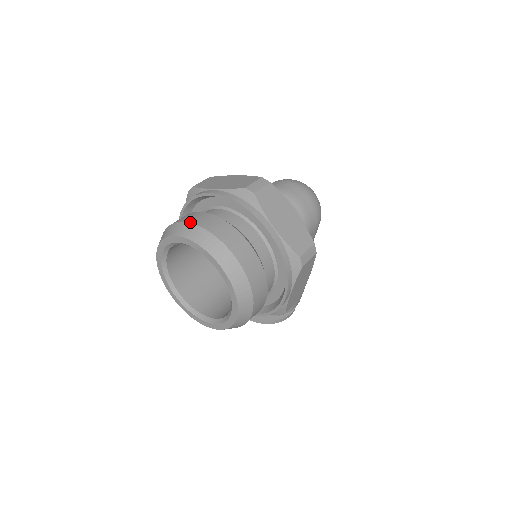
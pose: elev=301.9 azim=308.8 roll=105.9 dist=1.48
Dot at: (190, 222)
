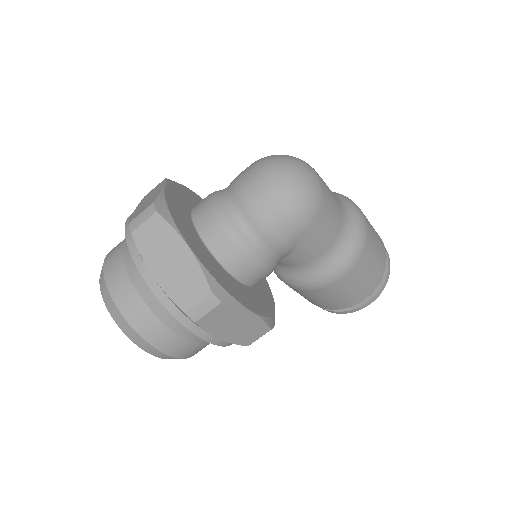
Dot at: (105, 258)
